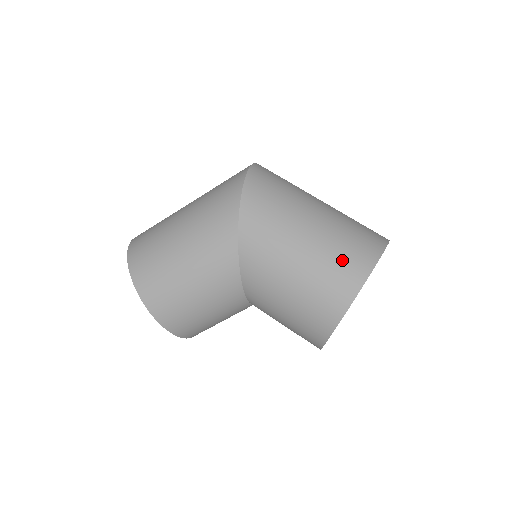
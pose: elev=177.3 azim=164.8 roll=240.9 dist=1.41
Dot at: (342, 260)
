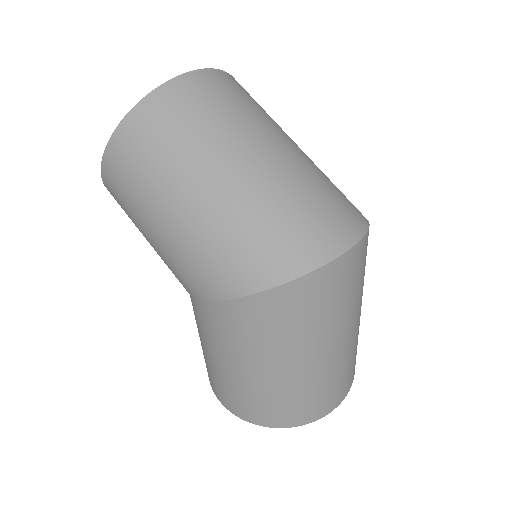
Dot at: (253, 405)
